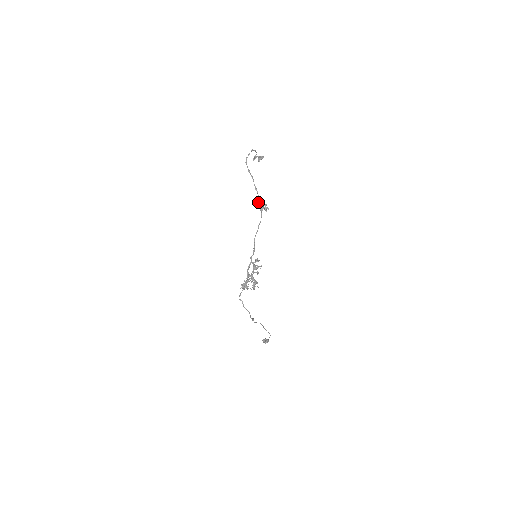
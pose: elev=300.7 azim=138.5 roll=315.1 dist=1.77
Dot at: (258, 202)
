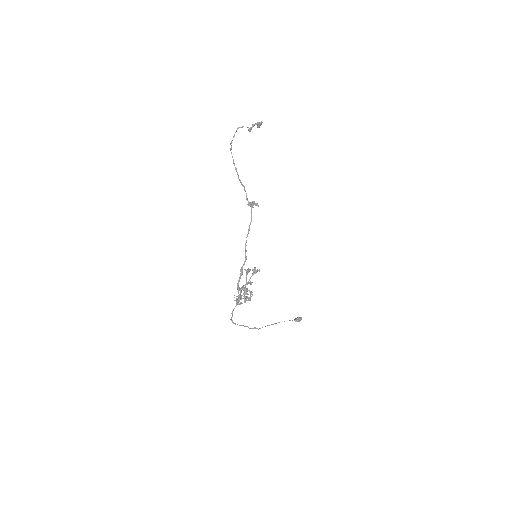
Dot at: (246, 199)
